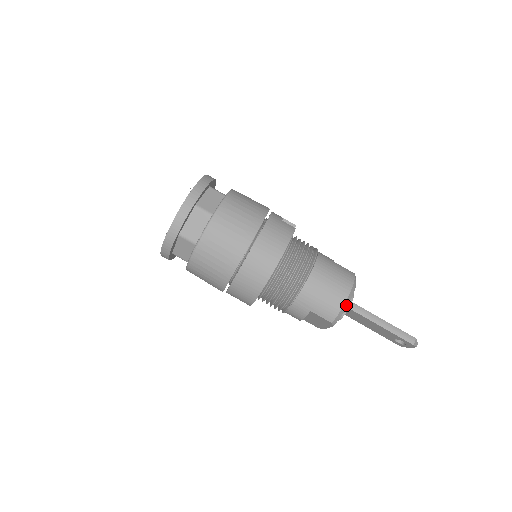
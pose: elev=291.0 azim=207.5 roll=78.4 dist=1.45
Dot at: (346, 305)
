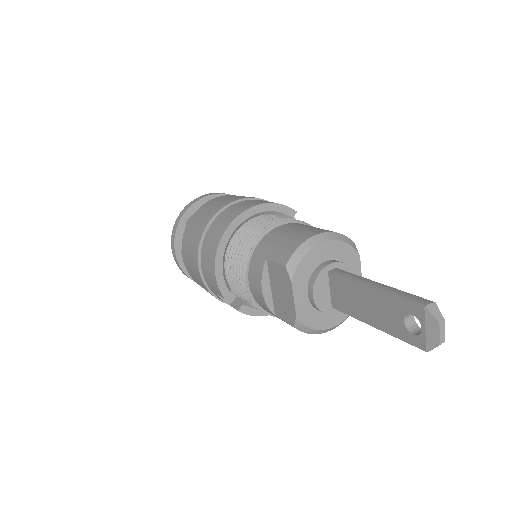
Dot at: (311, 244)
